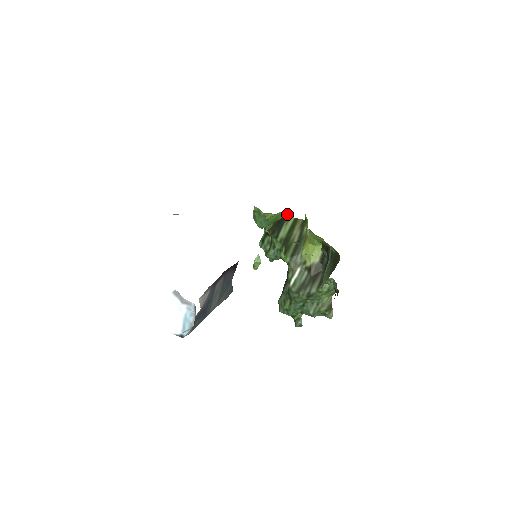
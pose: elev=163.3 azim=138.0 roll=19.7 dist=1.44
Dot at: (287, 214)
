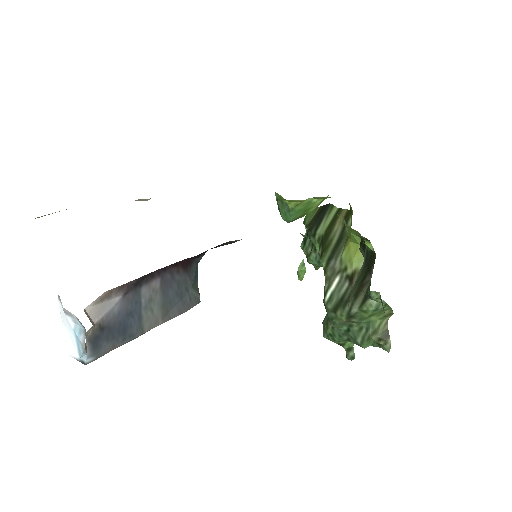
Dot at: (329, 204)
